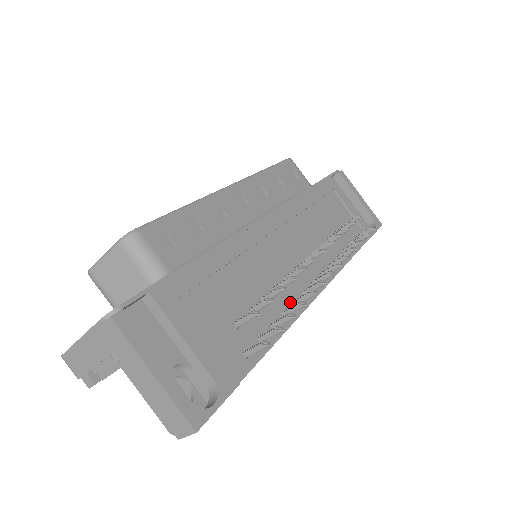
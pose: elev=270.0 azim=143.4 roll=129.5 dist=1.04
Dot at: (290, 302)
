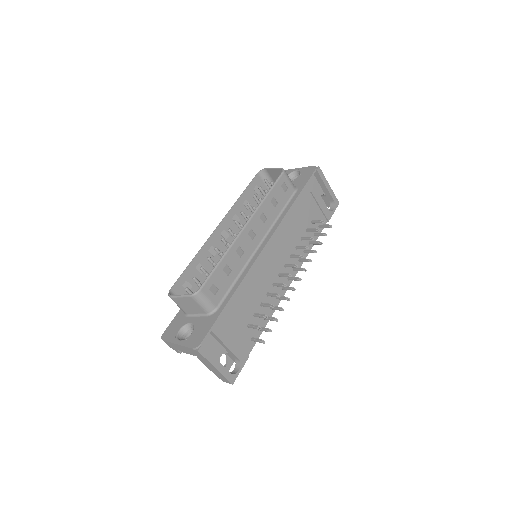
Dot at: (274, 298)
